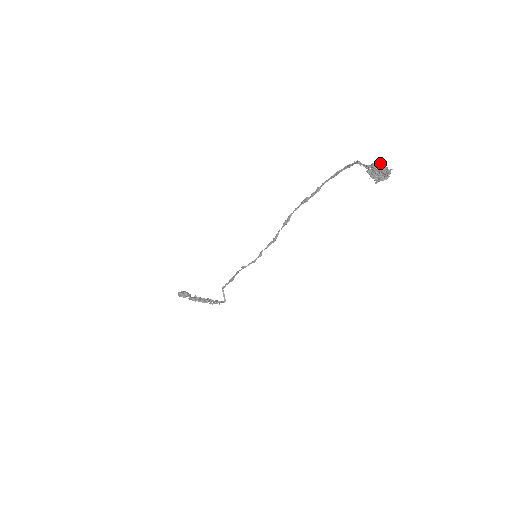
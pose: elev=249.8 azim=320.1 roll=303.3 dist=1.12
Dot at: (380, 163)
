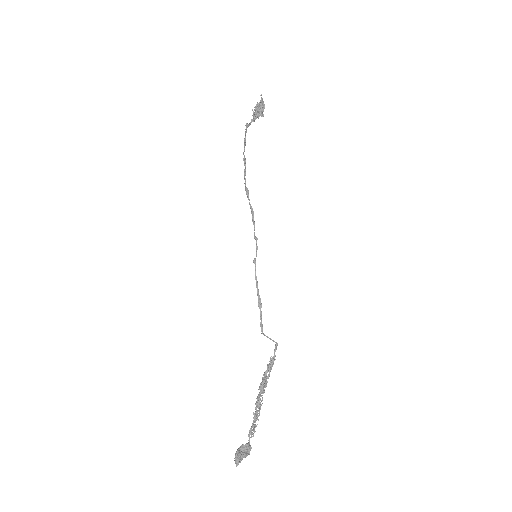
Dot at: (256, 111)
